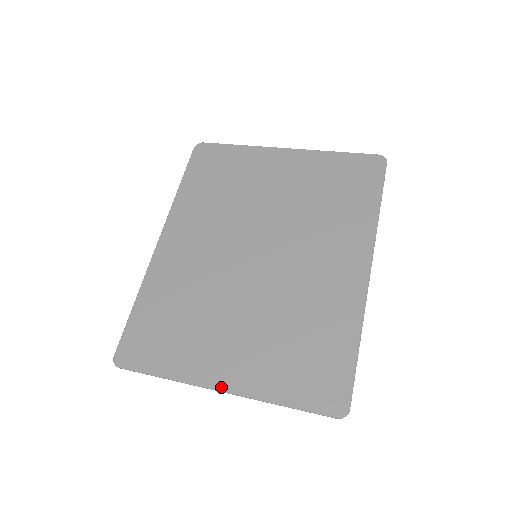
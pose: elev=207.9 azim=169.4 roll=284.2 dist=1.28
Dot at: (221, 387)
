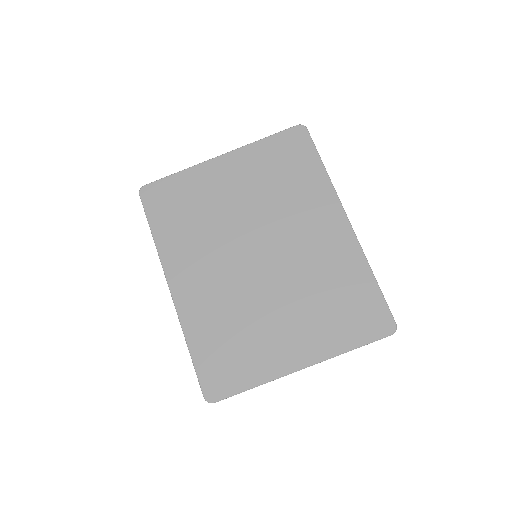
Dot at: (302, 366)
